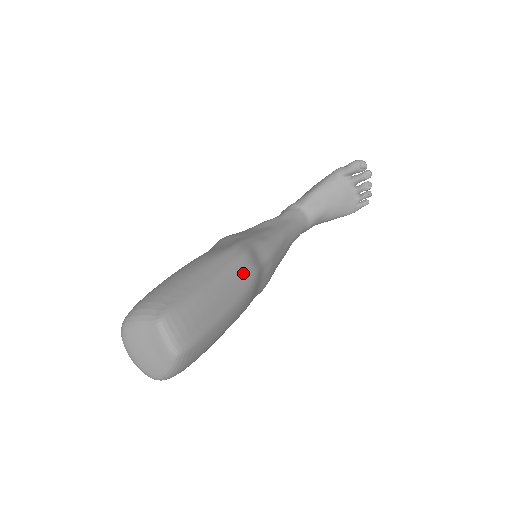
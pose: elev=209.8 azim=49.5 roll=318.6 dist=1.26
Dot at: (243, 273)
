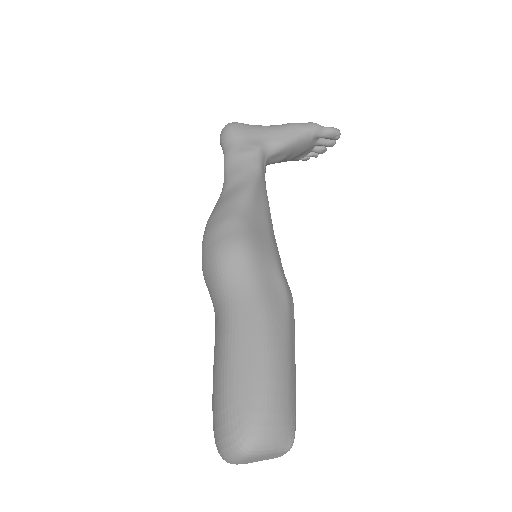
Dot at: occluded
